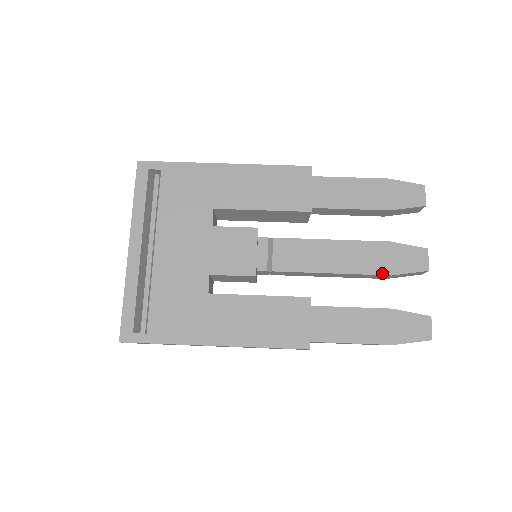
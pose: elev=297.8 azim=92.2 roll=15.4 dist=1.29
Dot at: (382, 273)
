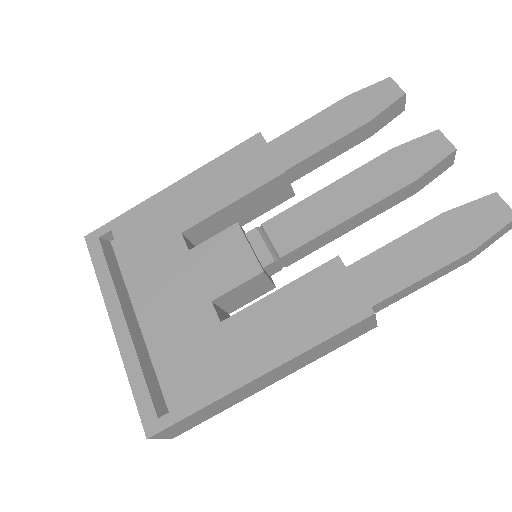
Dot at: (404, 184)
